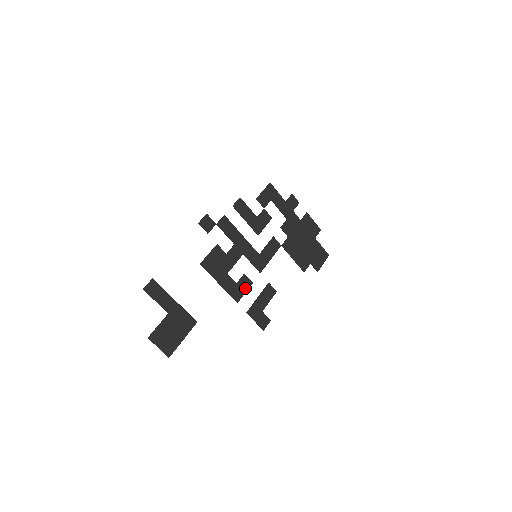
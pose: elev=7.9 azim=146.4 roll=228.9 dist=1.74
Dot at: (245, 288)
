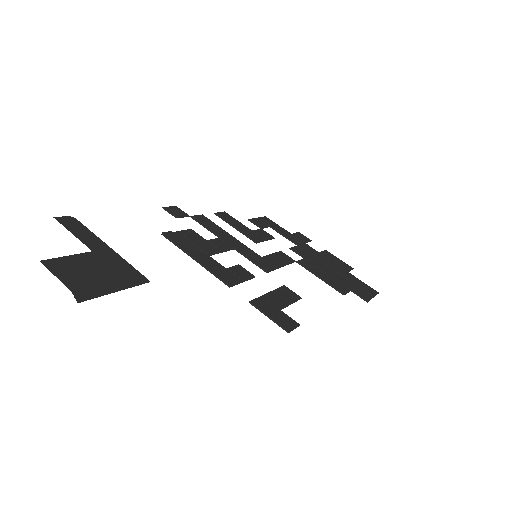
Dot at: (242, 277)
